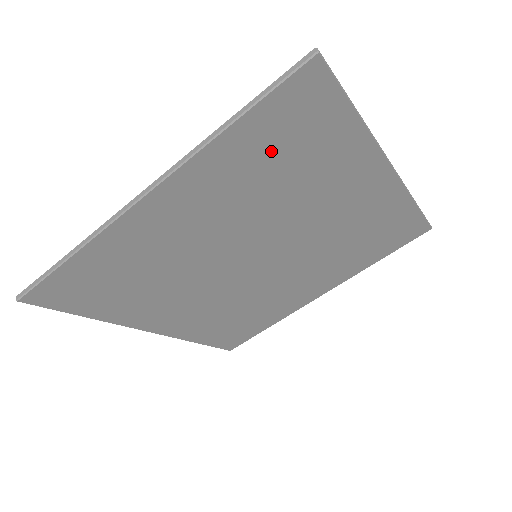
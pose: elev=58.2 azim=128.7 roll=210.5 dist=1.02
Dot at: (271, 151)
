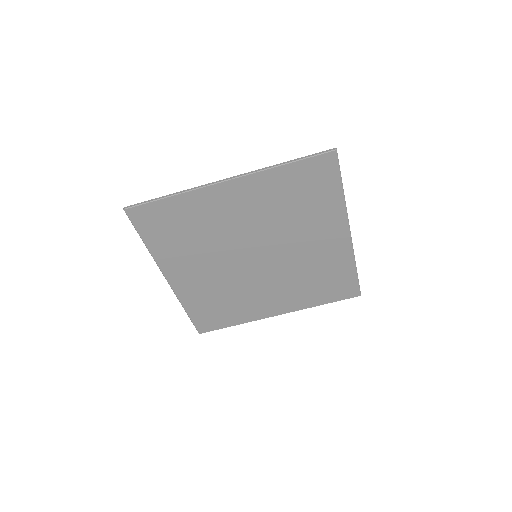
Dot at: (296, 189)
